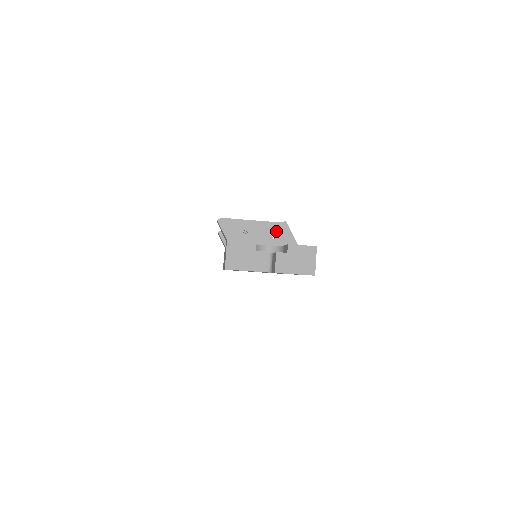
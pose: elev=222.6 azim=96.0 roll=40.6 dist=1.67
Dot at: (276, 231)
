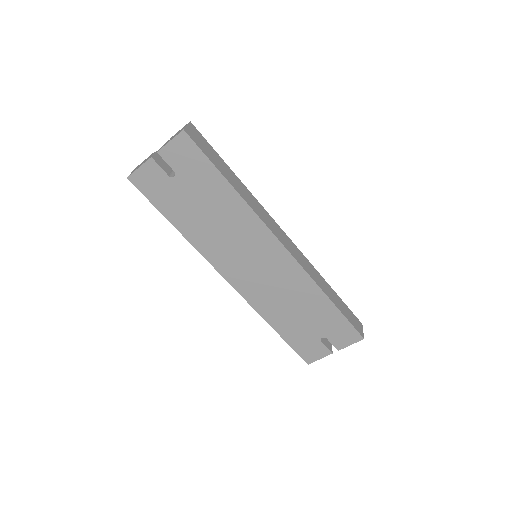
Dot at: occluded
